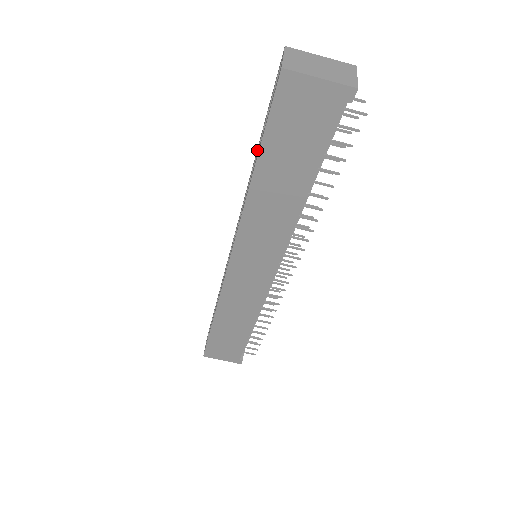
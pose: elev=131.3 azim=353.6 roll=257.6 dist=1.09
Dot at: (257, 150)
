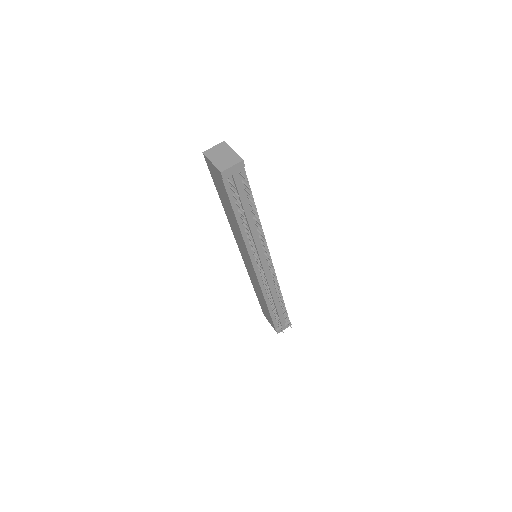
Dot at: occluded
